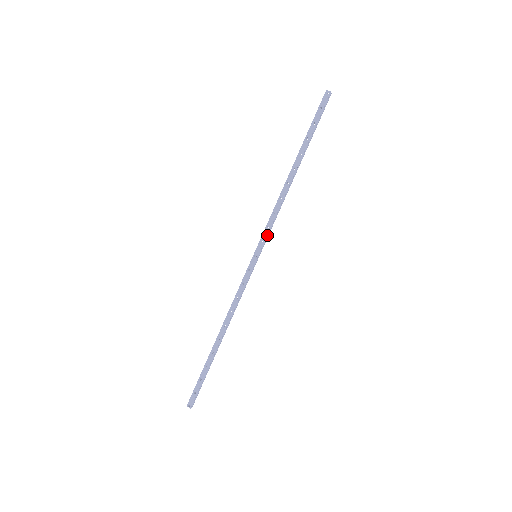
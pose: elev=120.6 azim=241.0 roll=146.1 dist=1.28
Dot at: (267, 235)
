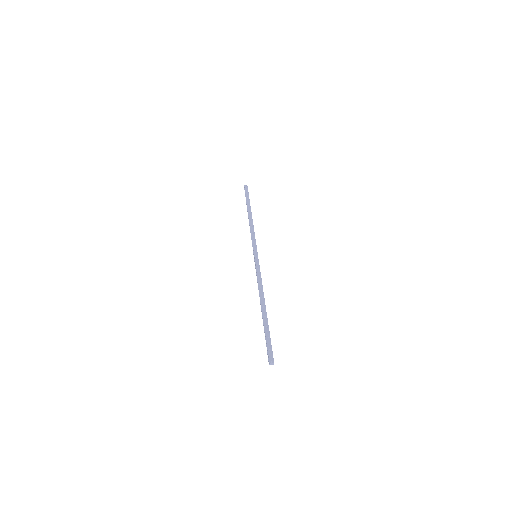
Dot at: occluded
